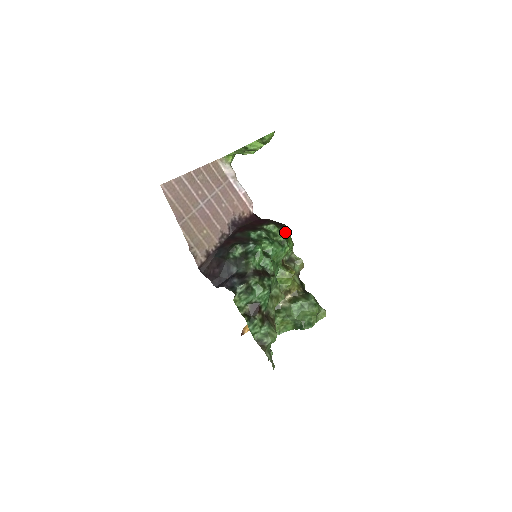
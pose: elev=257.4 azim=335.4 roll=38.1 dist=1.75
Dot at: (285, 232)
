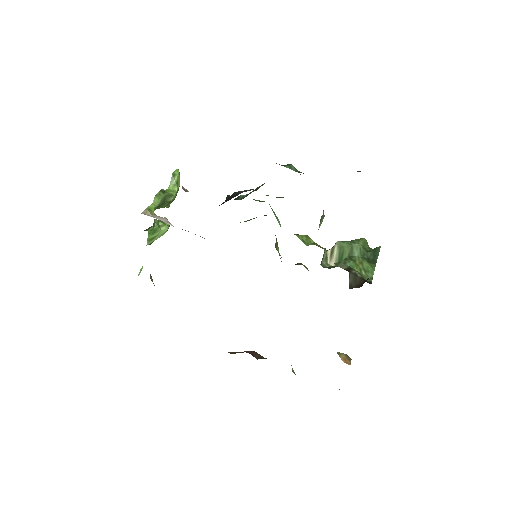
Dot at: occluded
